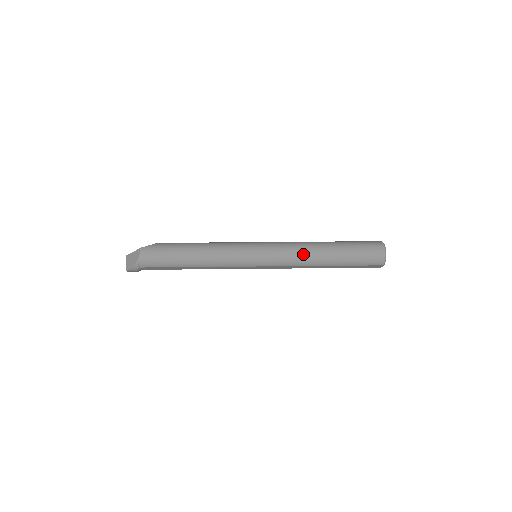
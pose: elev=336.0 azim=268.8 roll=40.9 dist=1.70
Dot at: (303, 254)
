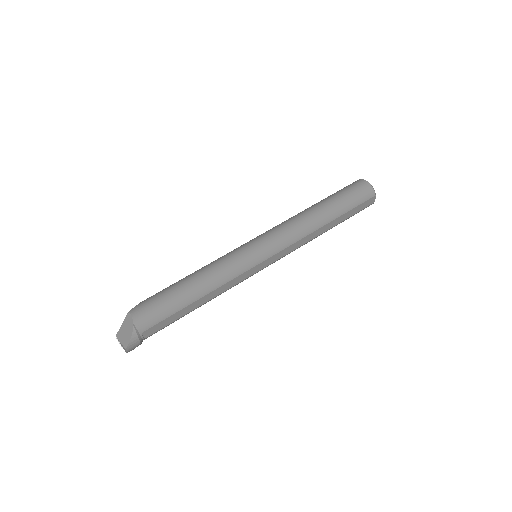
Dot at: (300, 222)
